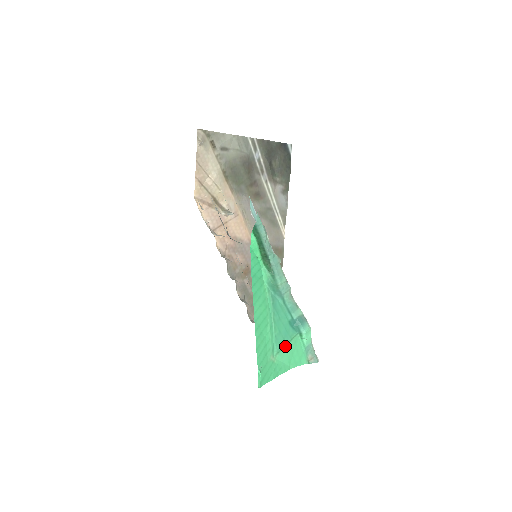
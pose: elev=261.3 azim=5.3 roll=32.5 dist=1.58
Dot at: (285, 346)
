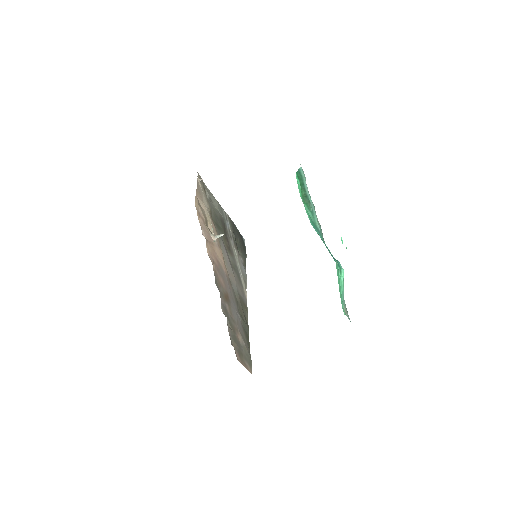
Dot at: (337, 263)
